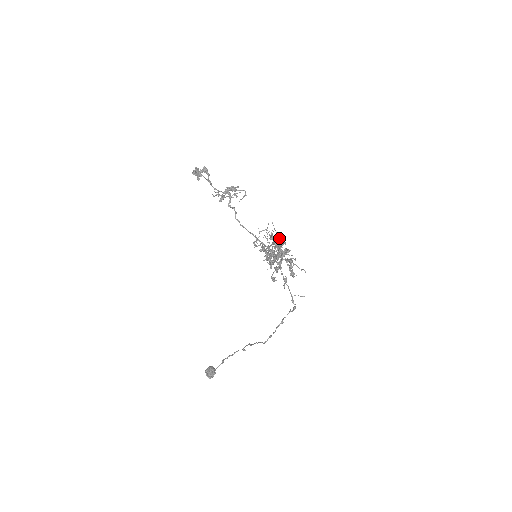
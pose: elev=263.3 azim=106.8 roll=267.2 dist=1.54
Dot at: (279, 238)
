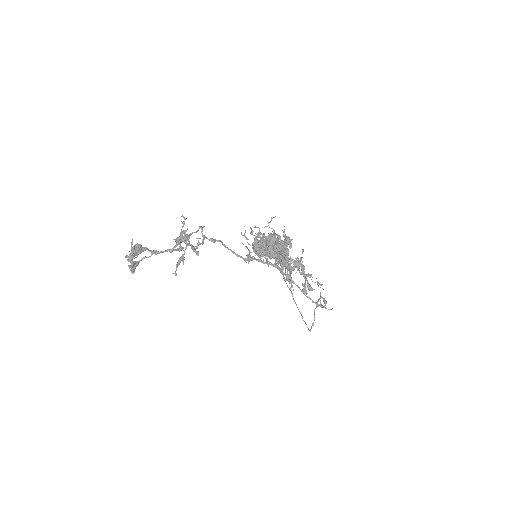
Dot at: (272, 239)
